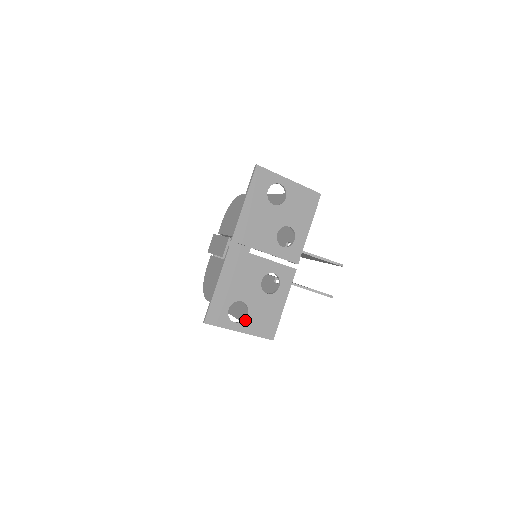
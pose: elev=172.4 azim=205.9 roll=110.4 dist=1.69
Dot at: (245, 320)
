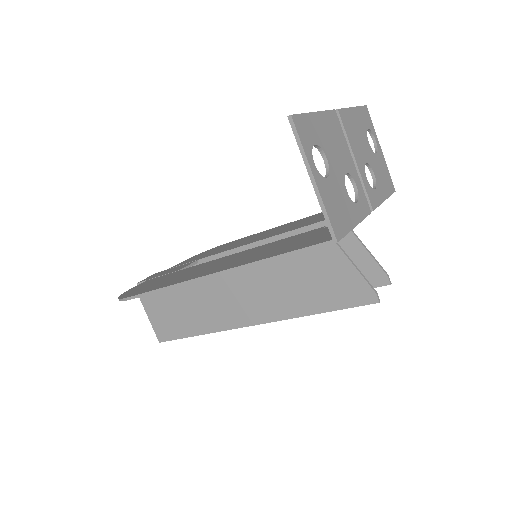
Dot at: (323, 178)
